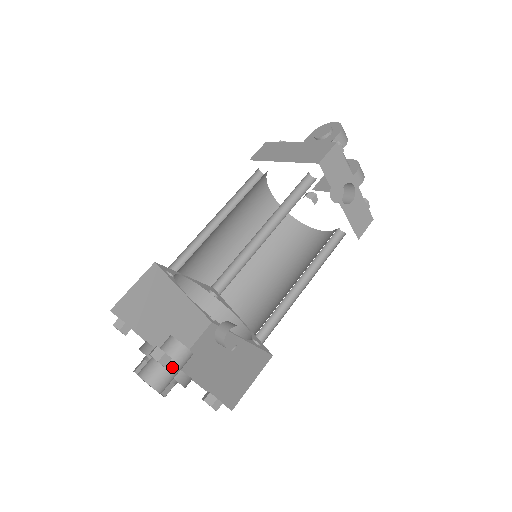
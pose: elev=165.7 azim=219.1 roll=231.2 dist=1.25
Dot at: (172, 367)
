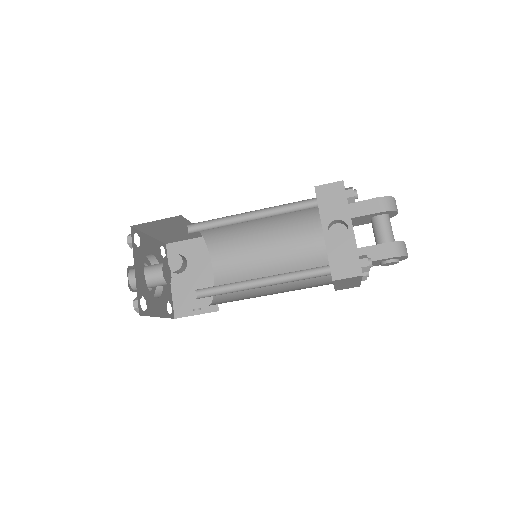
Dot at: (146, 273)
